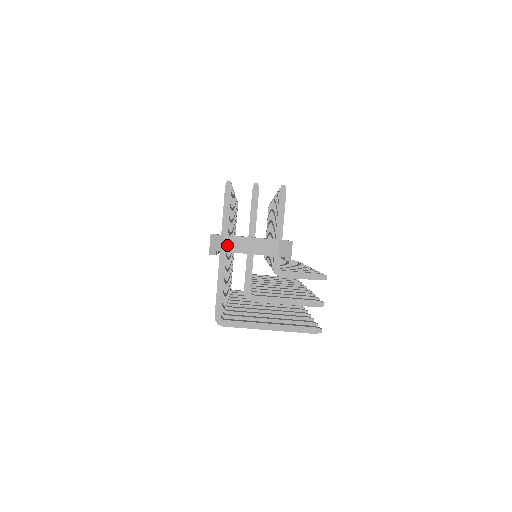
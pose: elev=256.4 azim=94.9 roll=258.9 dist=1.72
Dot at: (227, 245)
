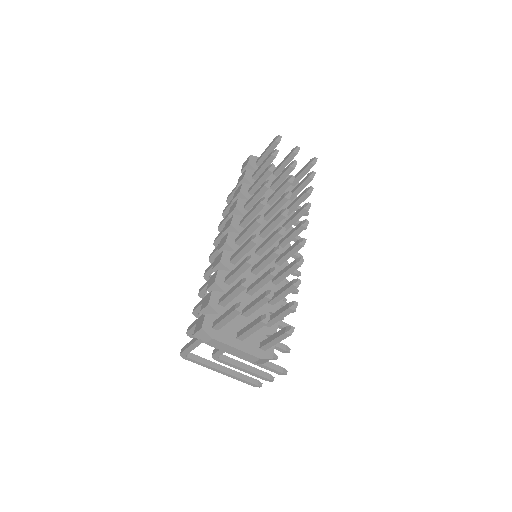
Dot at: (212, 343)
